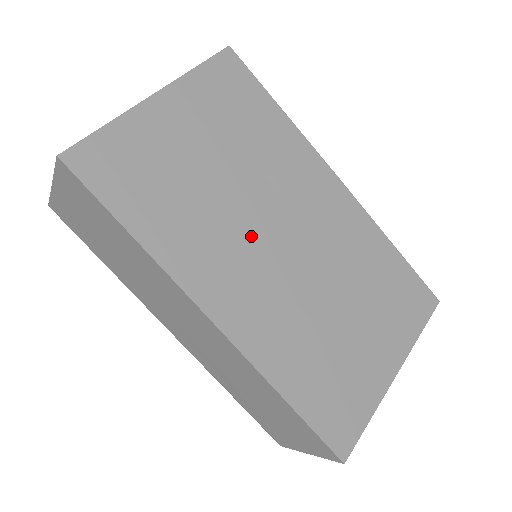
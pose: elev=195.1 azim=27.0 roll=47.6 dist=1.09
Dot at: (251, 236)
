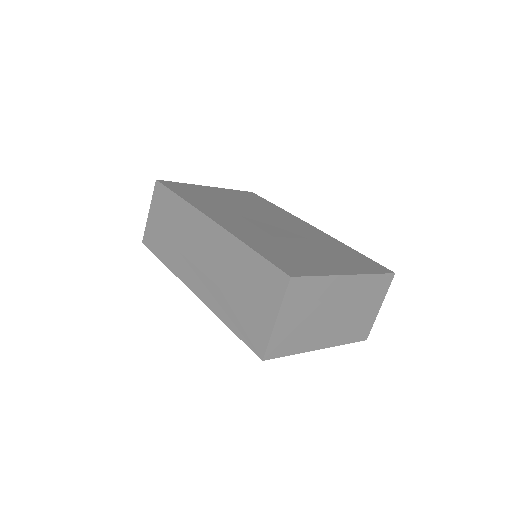
Dot at: (246, 216)
